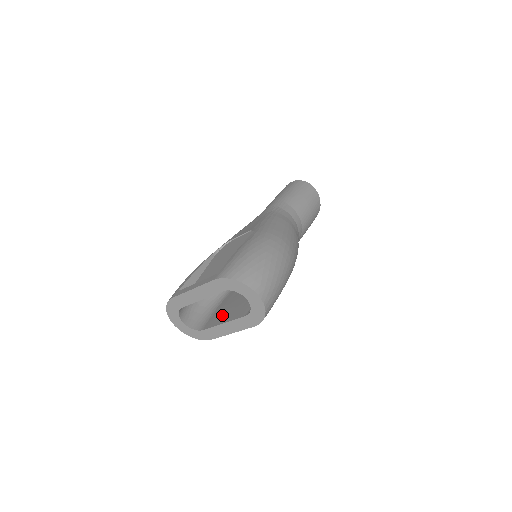
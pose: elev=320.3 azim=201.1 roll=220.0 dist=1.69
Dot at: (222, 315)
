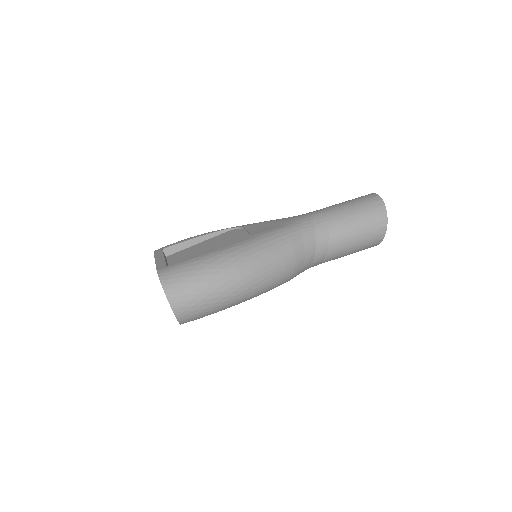
Dot at: occluded
